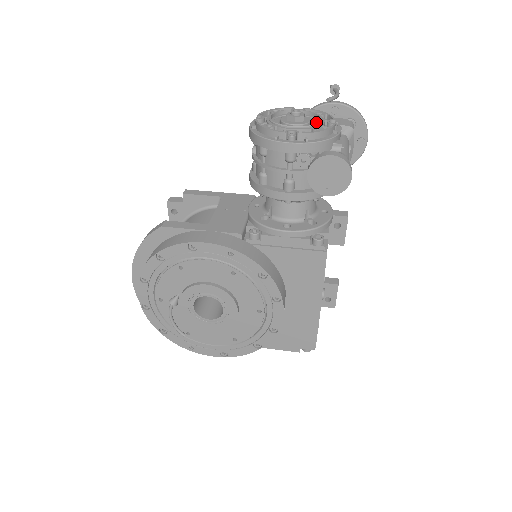
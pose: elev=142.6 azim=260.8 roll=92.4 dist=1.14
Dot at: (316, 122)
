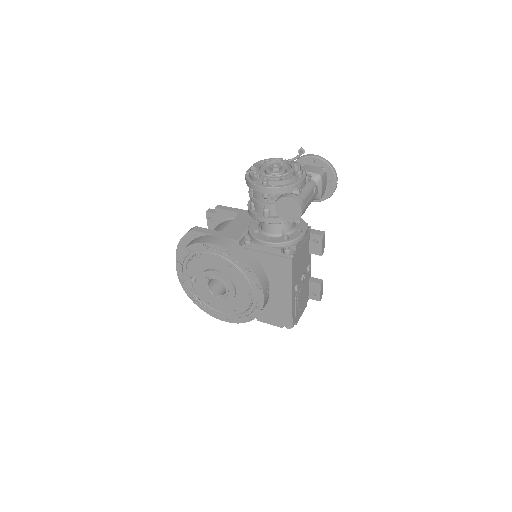
Dot at: occluded
